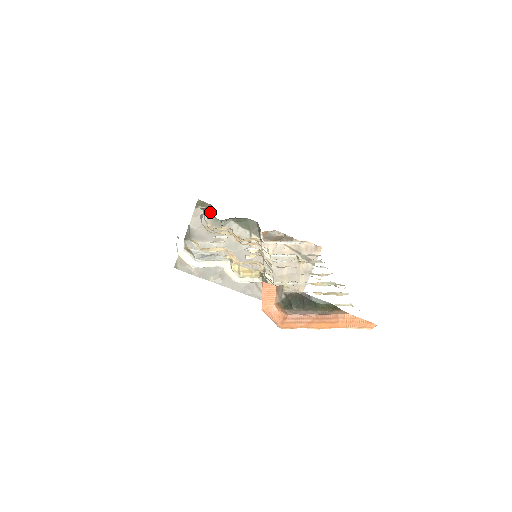
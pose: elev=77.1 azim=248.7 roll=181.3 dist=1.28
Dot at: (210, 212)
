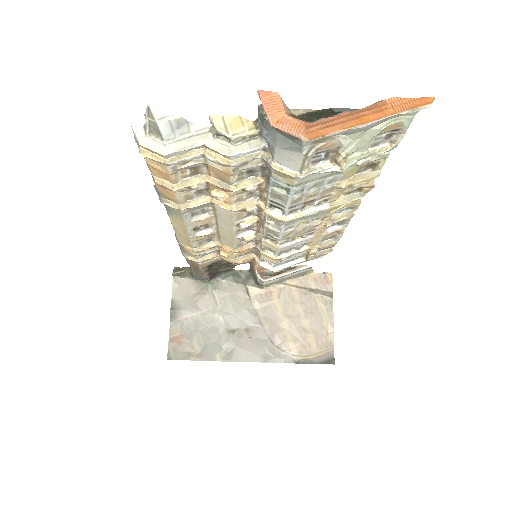
Dot at: (191, 277)
